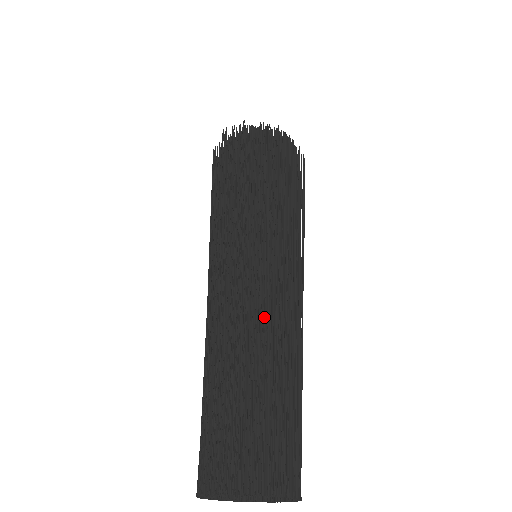
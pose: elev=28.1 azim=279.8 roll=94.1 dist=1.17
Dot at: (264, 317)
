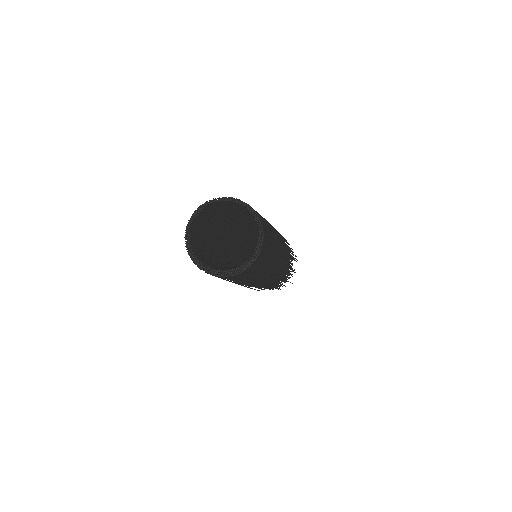
Dot at: occluded
